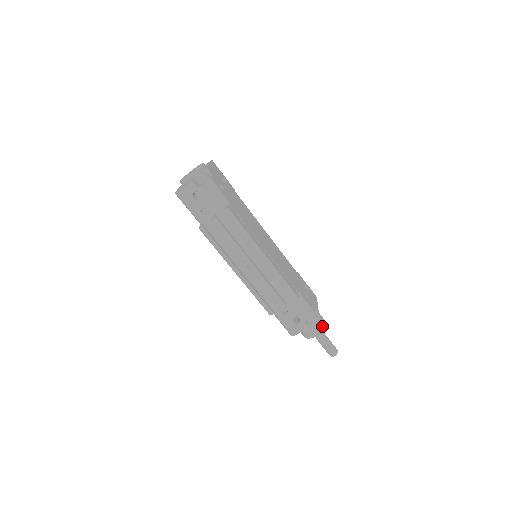
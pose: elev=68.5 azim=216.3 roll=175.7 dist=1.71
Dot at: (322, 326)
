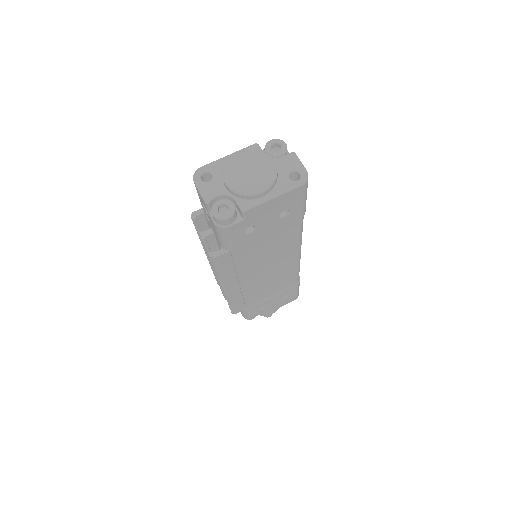
Dot at: occluded
